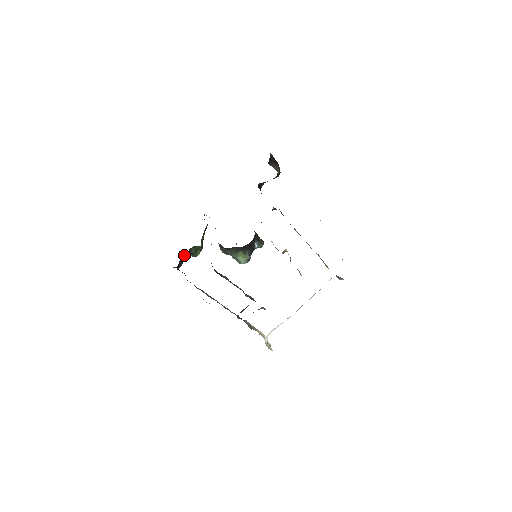
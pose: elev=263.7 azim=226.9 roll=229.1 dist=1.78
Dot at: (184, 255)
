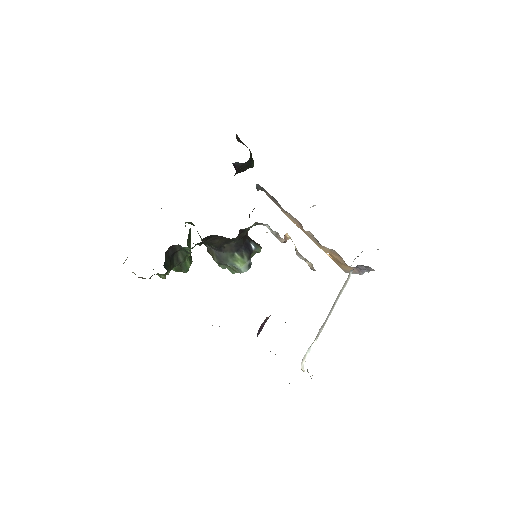
Dot at: (169, 253)
